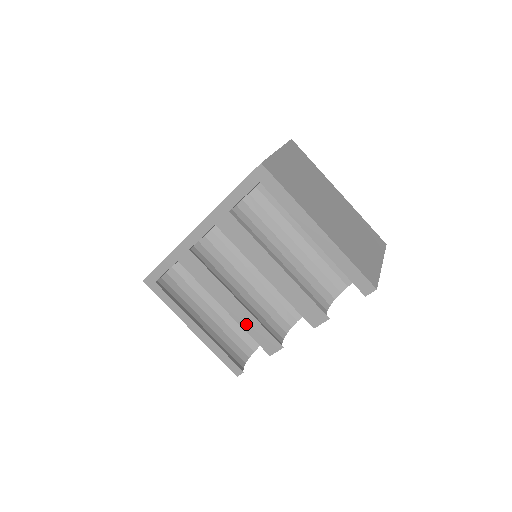
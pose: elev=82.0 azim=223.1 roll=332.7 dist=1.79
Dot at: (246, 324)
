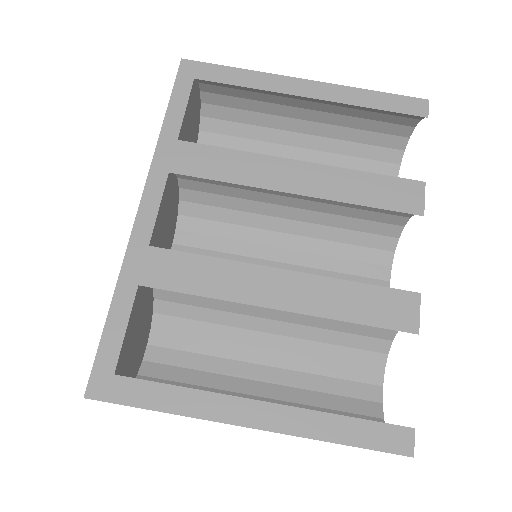
Dot at: (332, 305)
